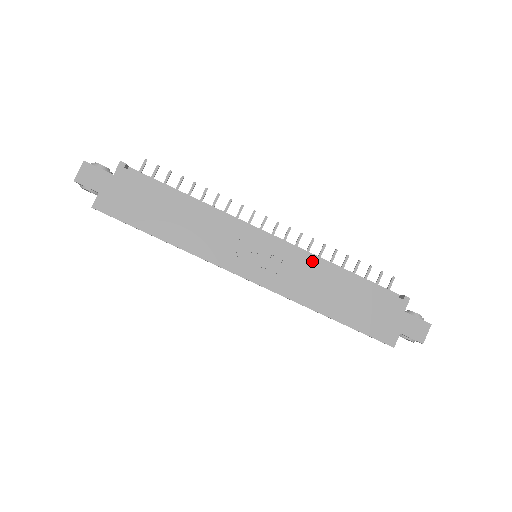
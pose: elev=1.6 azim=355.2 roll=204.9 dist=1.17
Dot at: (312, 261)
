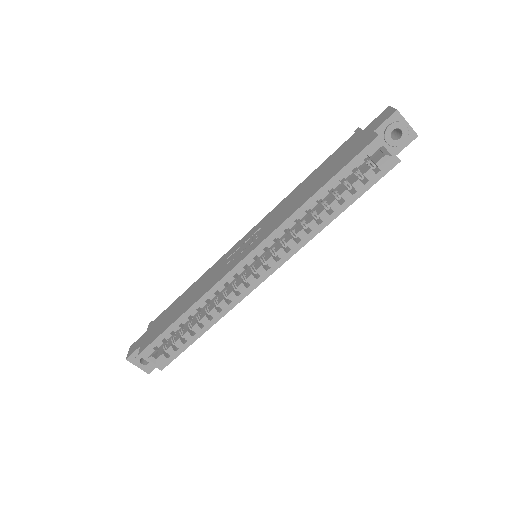
Dot at: (279, 205)
